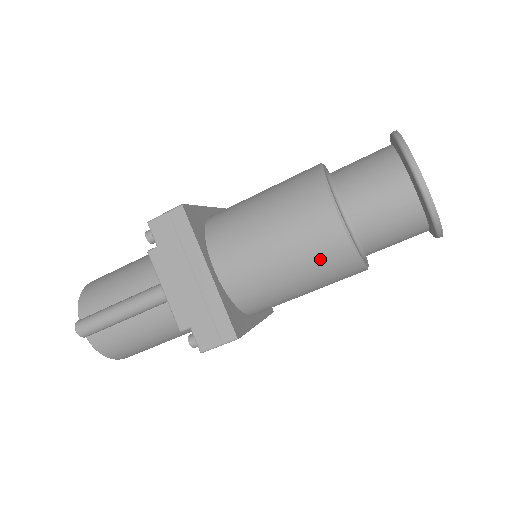
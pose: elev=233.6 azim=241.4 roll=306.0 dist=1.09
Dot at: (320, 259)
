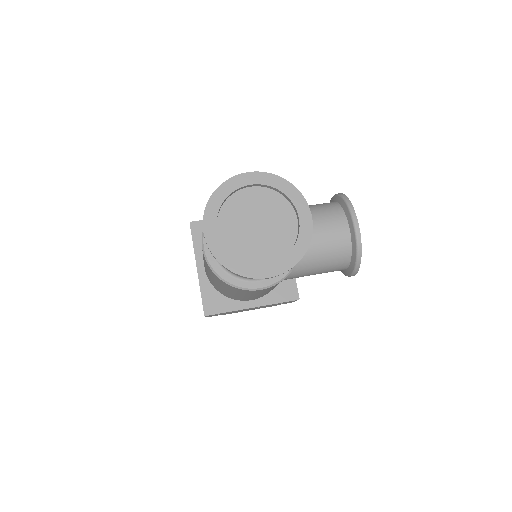
Dot at: (214, 277)
